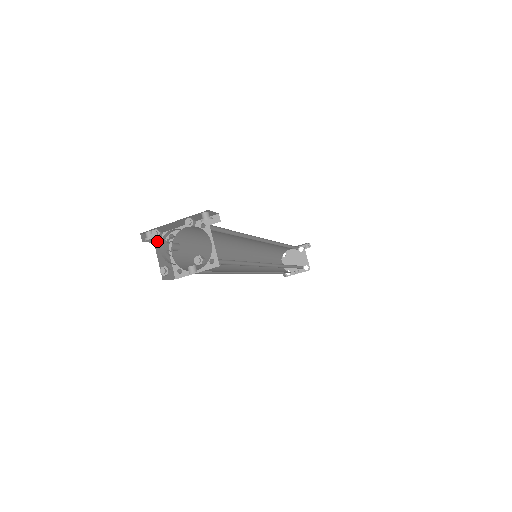
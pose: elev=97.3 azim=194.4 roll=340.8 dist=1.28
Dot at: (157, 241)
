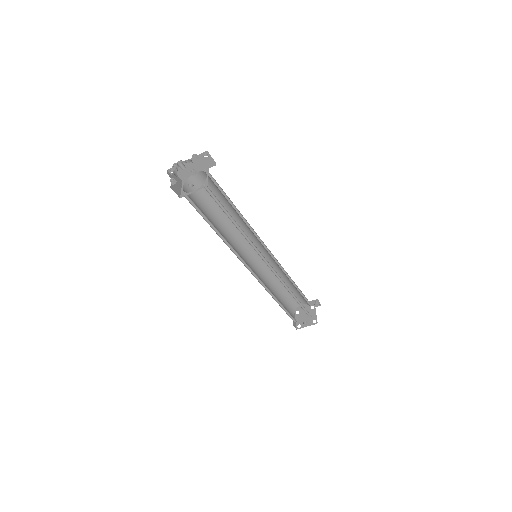
Dot at: occluded
